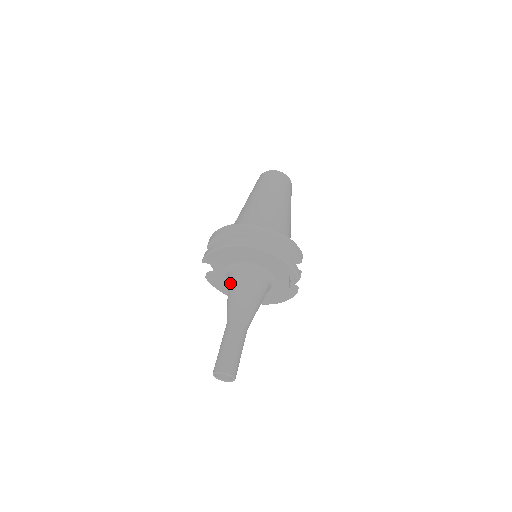
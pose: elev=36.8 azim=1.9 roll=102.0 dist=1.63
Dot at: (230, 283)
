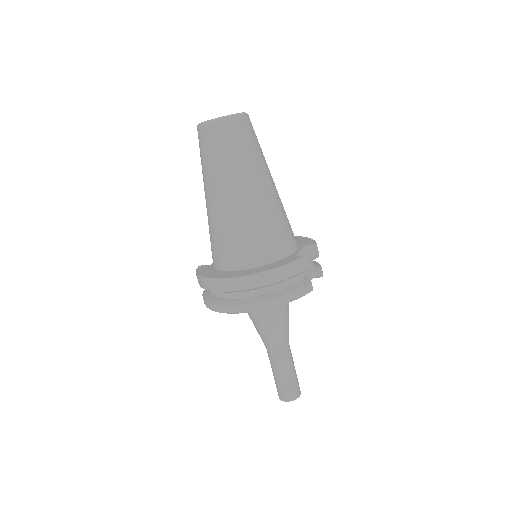
Dot at: occluded
